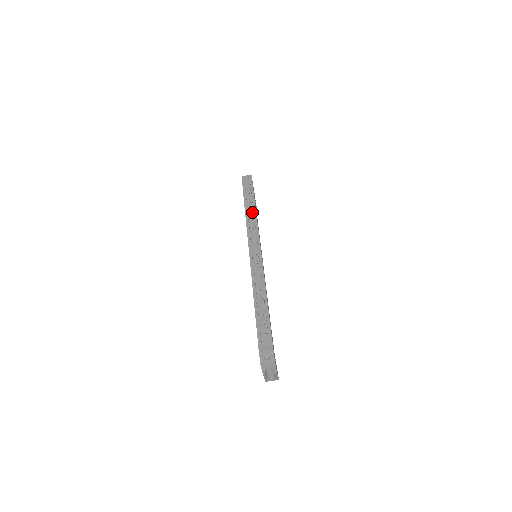
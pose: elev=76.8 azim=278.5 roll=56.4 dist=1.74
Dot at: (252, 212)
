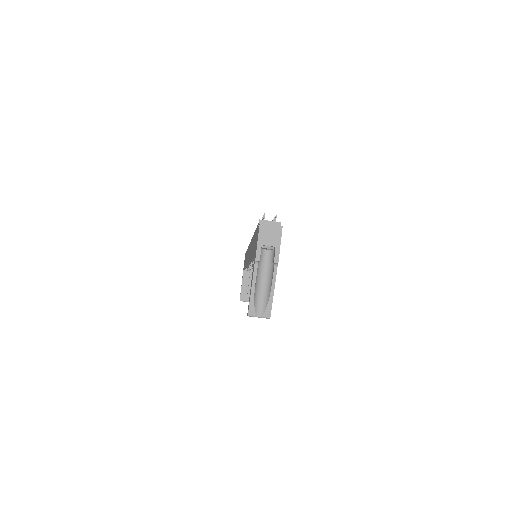
Dot at: occluded
